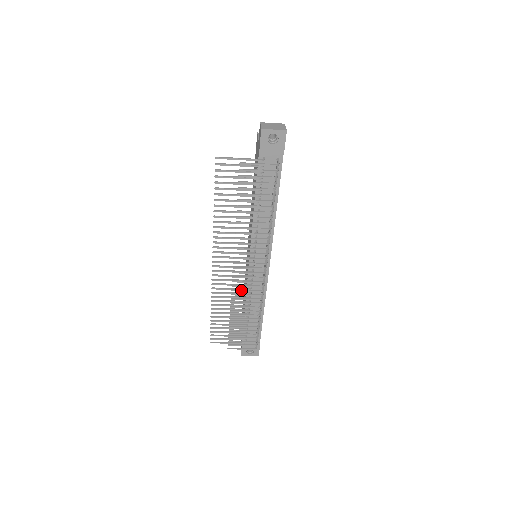
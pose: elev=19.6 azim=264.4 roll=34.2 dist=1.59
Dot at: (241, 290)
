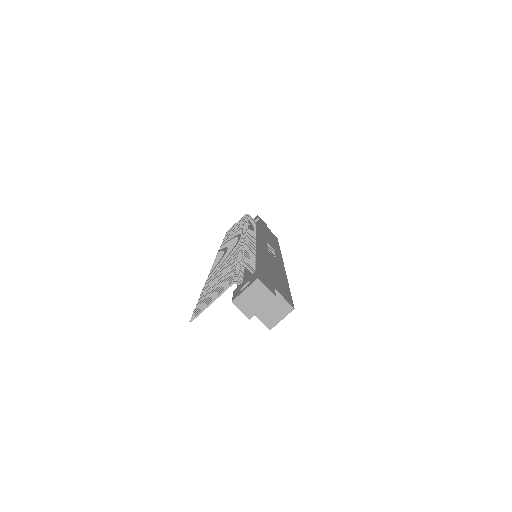
Dot at: occluded
